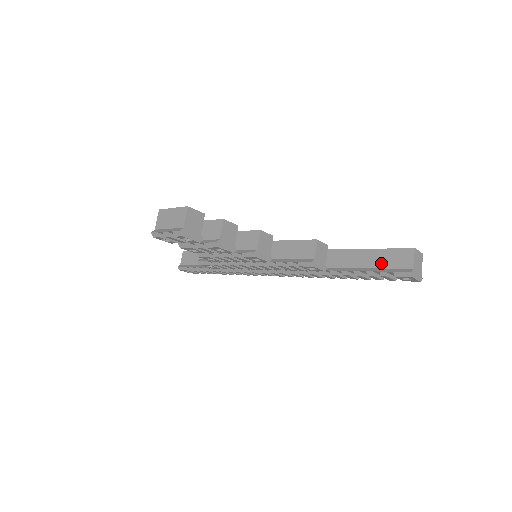
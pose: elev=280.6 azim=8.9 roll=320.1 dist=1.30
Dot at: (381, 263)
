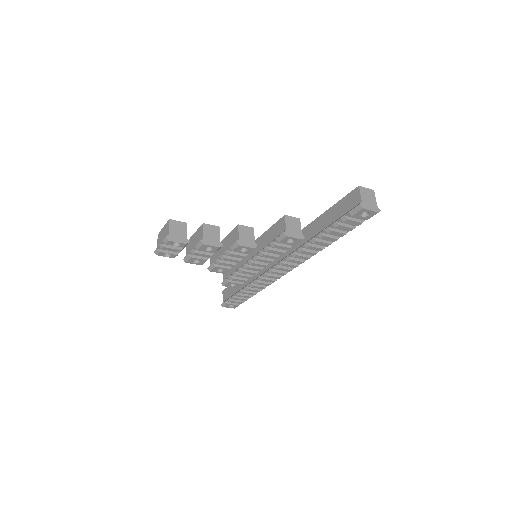
Dot at: (341, 212)
